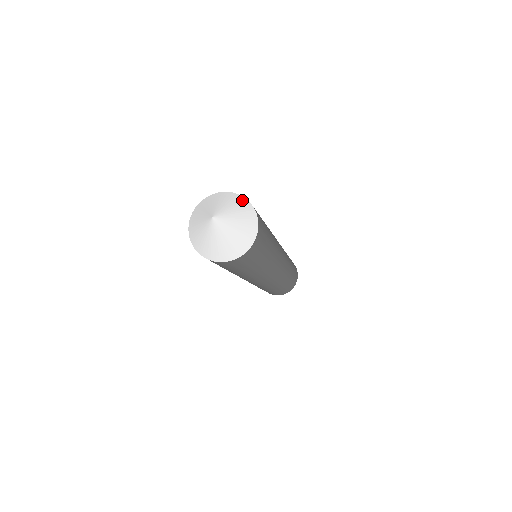
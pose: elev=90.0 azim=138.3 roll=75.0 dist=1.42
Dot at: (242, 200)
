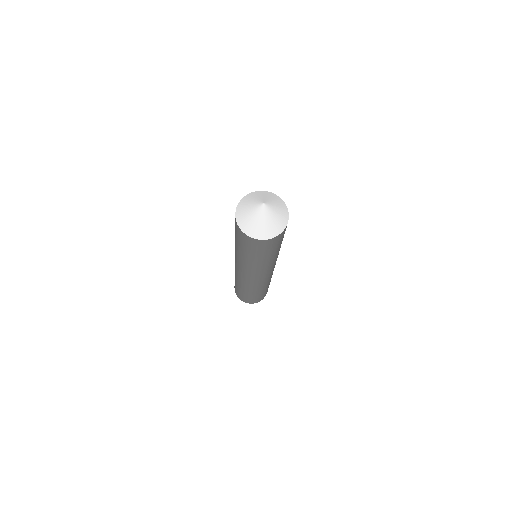
Dot at: (286, 214)
